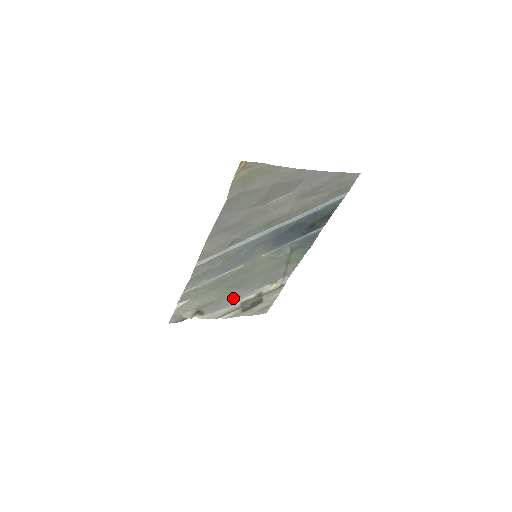
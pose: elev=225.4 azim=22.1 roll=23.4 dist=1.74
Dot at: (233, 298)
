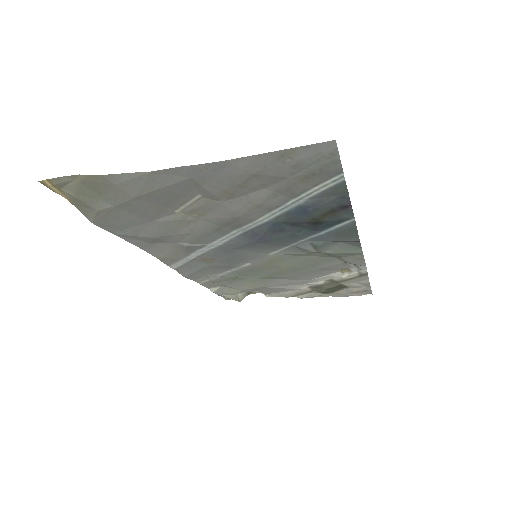
Dot at: (288, 284)
